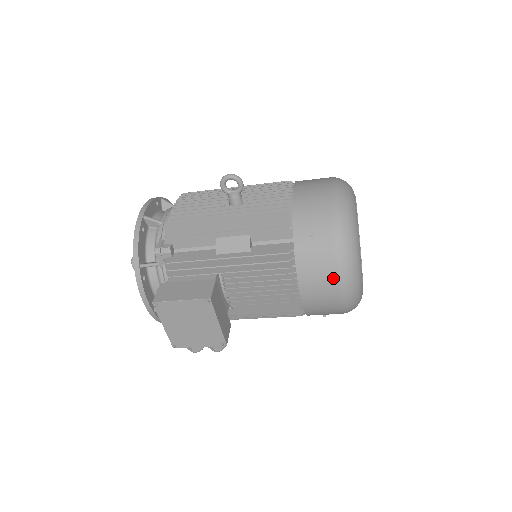
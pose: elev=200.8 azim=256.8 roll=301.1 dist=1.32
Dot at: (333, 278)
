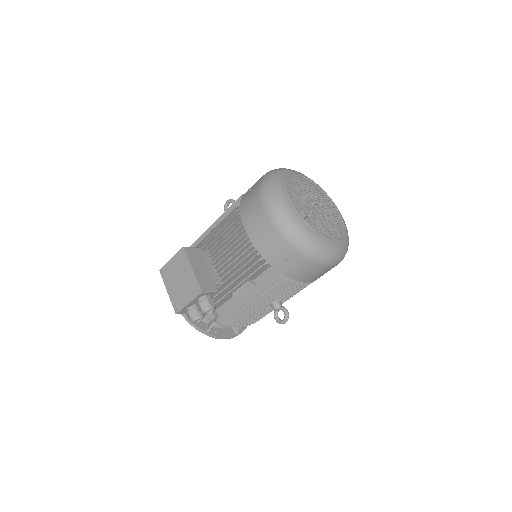
Dot at: (259, 204)
